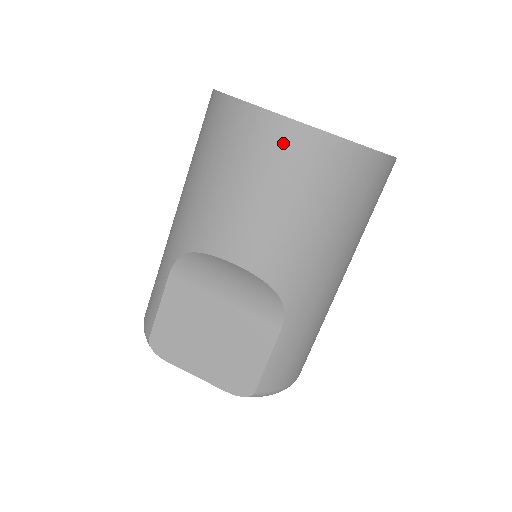
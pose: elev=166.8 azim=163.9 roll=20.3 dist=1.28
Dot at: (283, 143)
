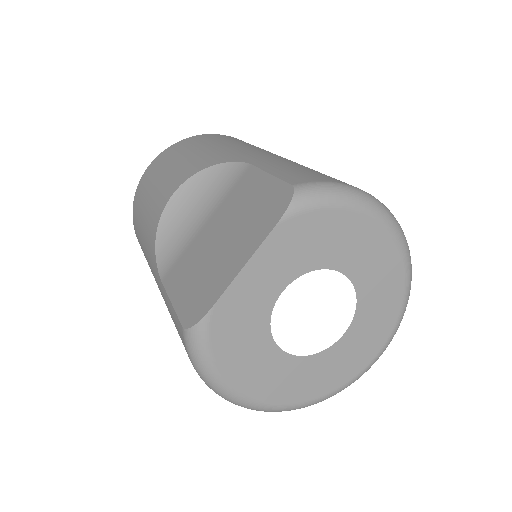
Dot at: (155, 165)
